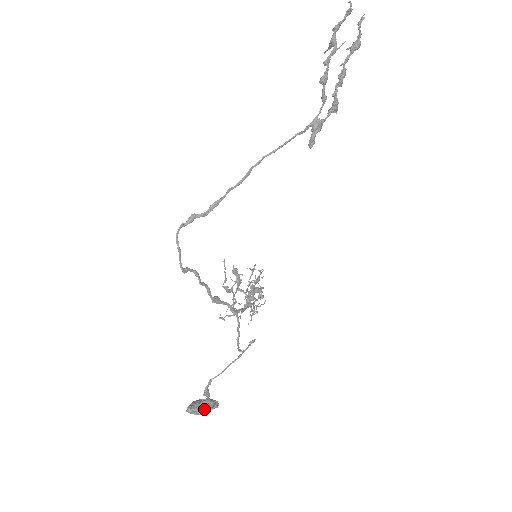
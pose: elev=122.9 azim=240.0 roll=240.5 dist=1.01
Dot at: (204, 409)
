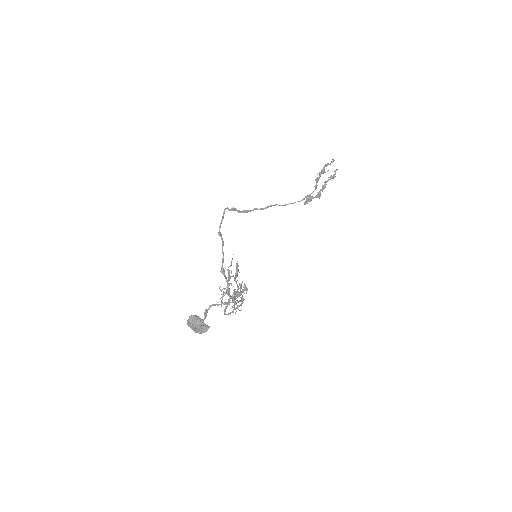
Dot at: occluded
